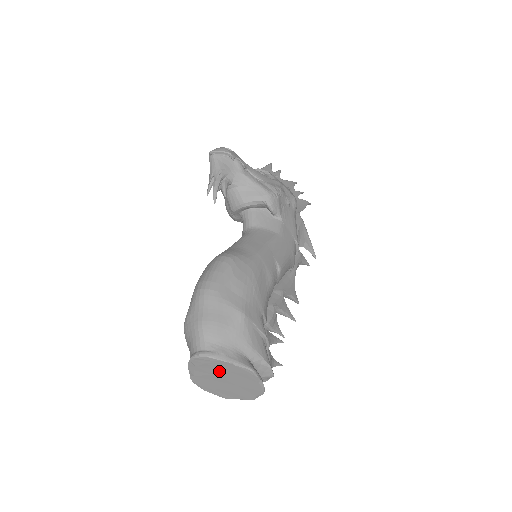
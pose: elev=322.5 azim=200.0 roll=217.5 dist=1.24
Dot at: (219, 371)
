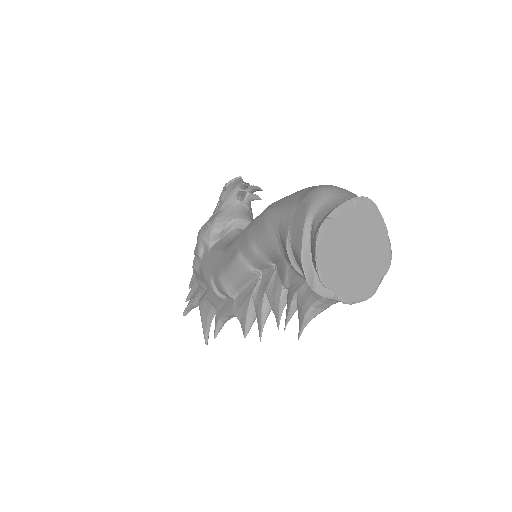
Dot at: (367, 233)
